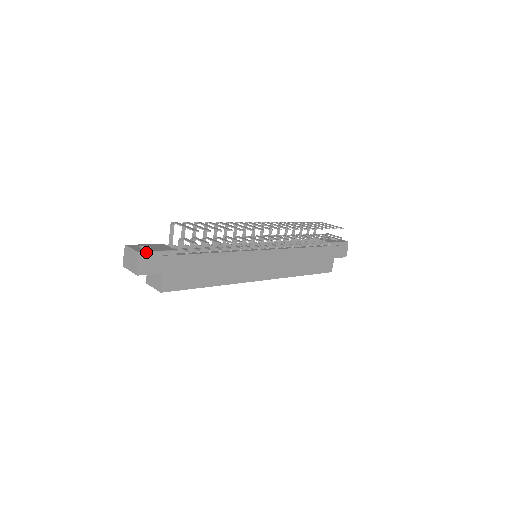
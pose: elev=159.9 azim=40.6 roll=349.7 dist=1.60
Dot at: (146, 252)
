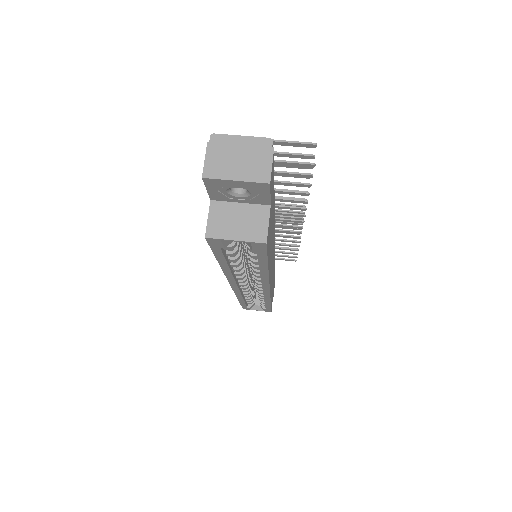
Dot at: occluded
